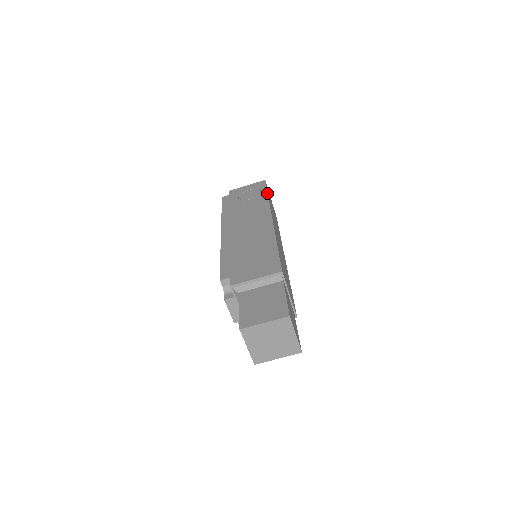
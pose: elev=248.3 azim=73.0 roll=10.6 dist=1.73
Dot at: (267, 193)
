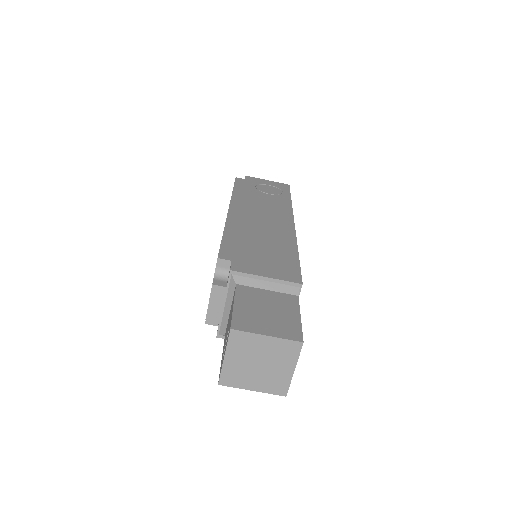
Dot at: occluded
